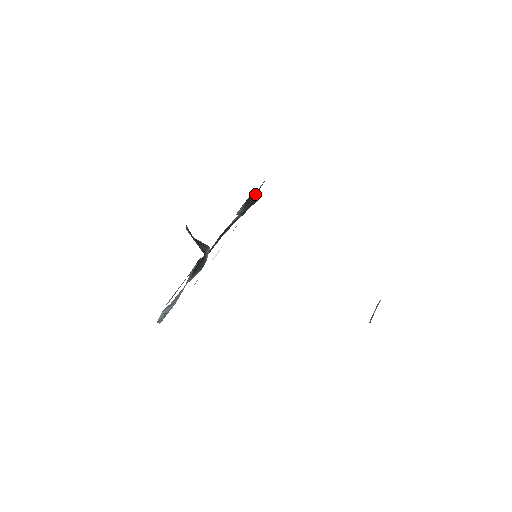
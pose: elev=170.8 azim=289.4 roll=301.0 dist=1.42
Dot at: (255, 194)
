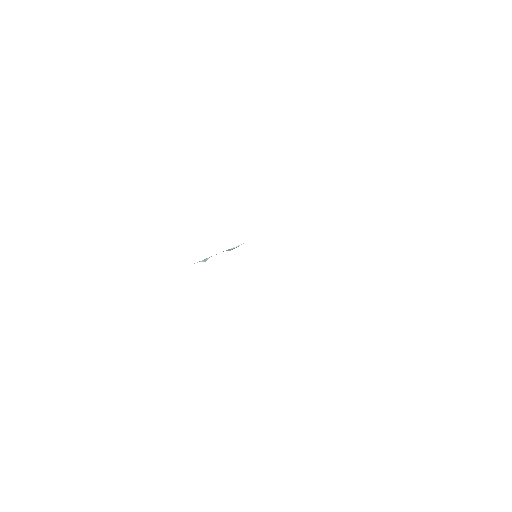
Dot at: occluded
